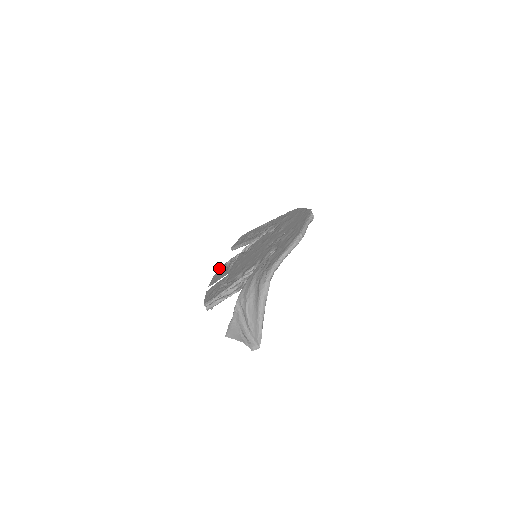
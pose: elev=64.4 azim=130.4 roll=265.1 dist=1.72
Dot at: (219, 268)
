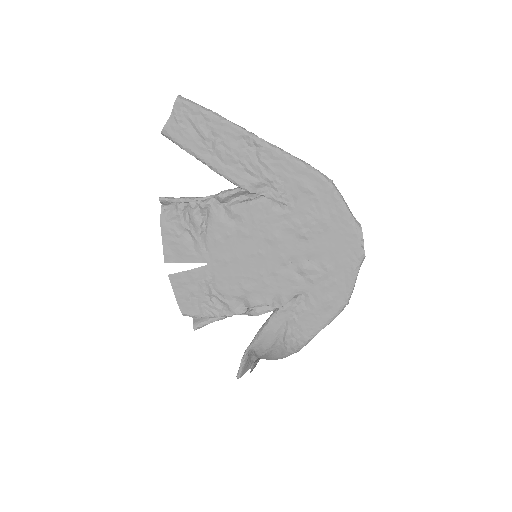
Dot at: (163, 205)
